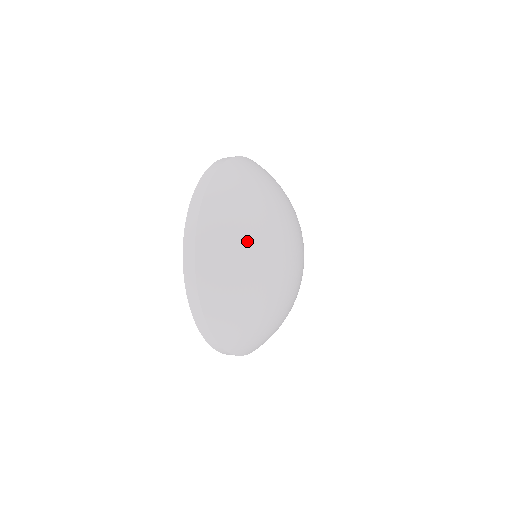
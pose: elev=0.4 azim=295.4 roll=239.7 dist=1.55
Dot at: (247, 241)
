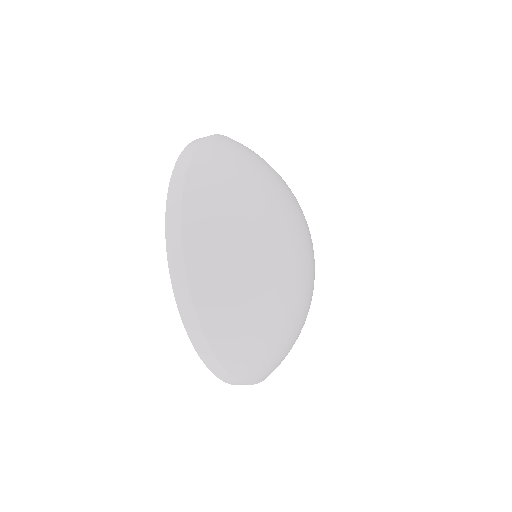
Dot at: (249, 209)
